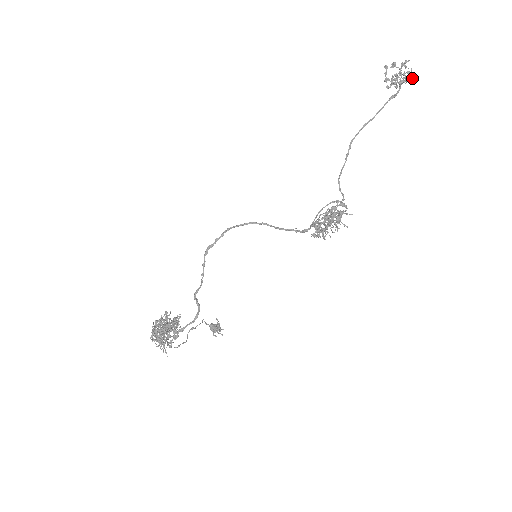
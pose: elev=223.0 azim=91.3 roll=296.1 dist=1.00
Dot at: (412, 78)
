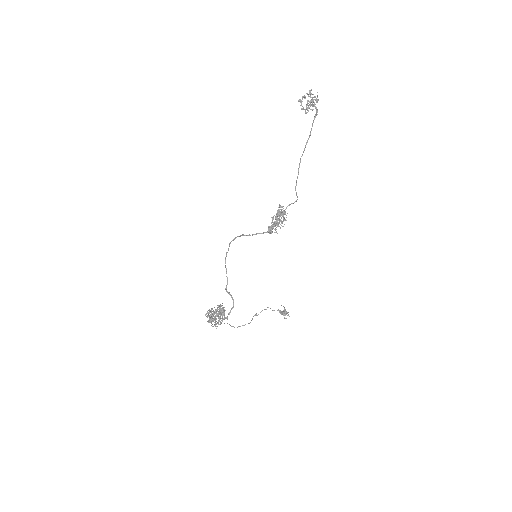
Dot at: (318, 99)
